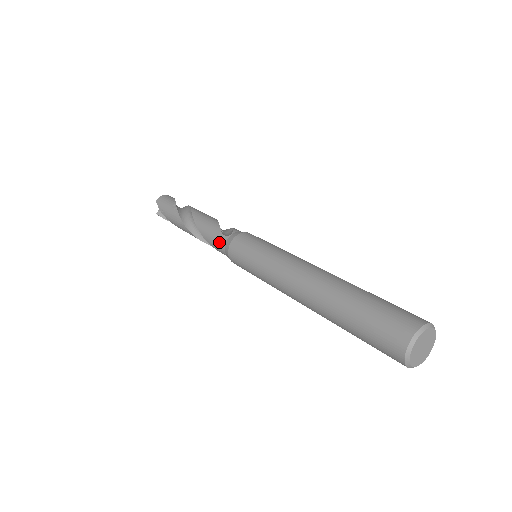
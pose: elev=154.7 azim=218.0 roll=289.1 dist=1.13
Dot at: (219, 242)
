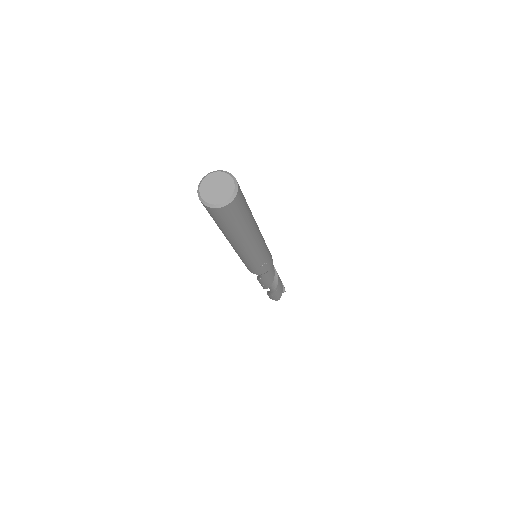
Dot at: occluded
